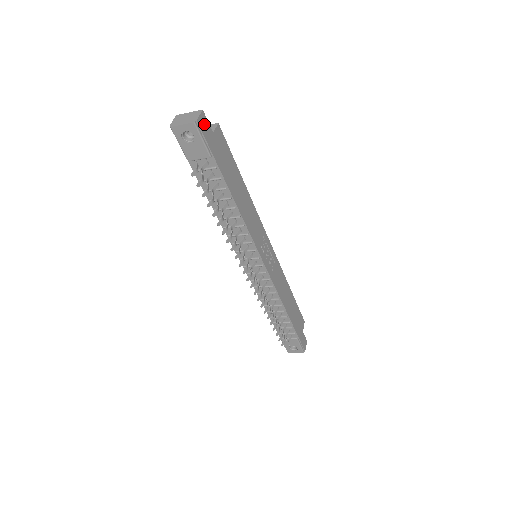
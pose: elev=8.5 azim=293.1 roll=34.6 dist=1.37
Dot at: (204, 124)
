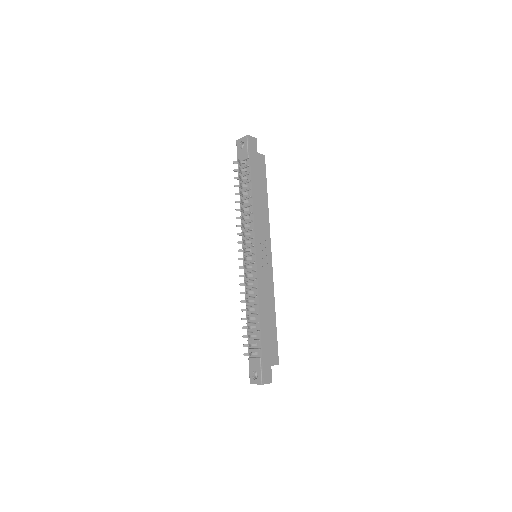
Dot at: (253, 143)
